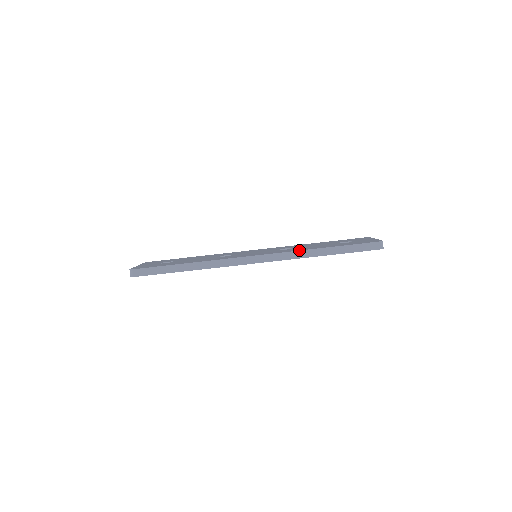
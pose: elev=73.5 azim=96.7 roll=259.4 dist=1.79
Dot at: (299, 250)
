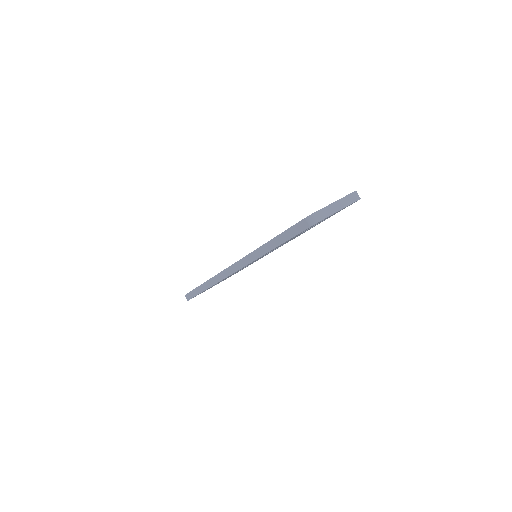
Dot at: (253, 251)
